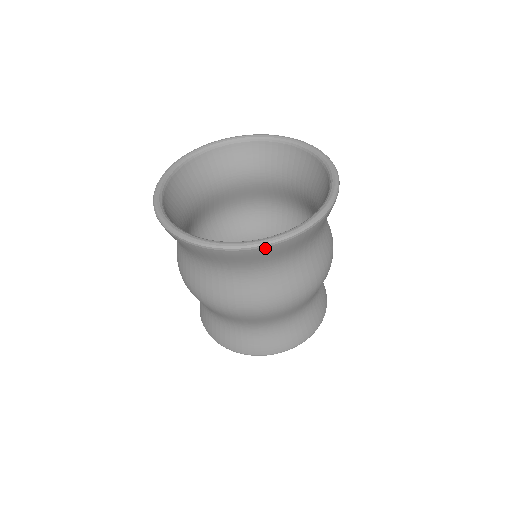
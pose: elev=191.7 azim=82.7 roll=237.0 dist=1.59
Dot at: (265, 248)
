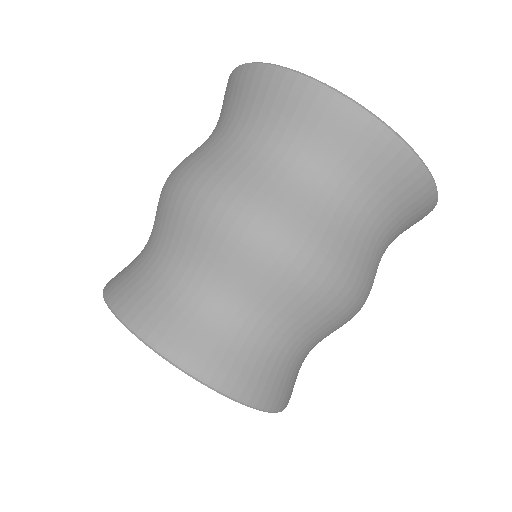
Dot at: (424, 177)
